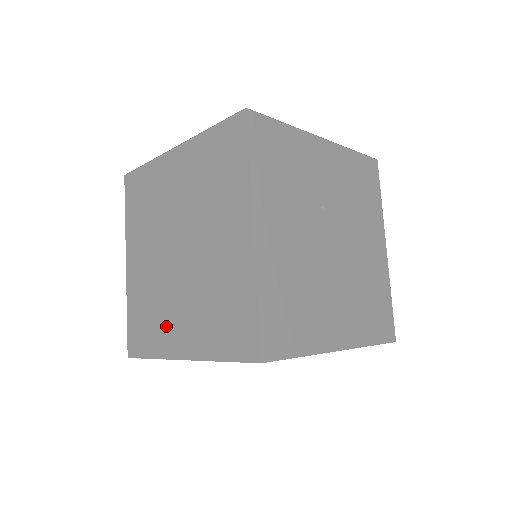
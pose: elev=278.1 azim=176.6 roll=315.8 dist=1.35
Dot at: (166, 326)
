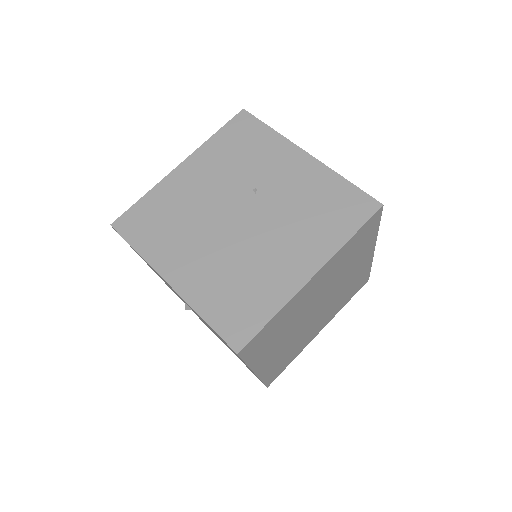
Dot at: occluded
